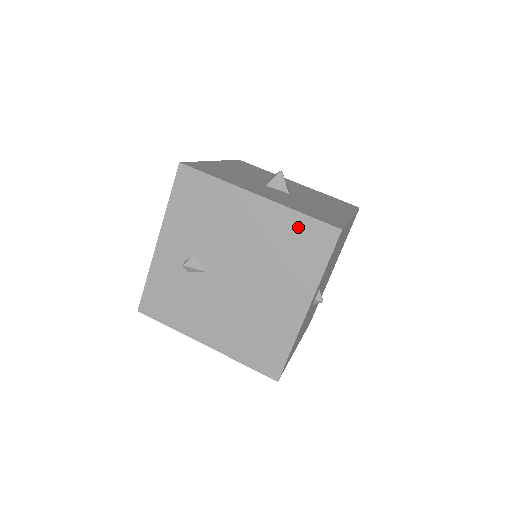
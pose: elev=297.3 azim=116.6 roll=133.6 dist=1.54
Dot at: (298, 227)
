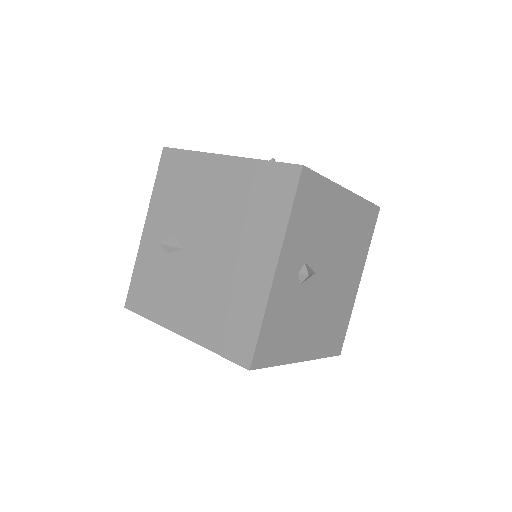
Dot at: (261, 176)
